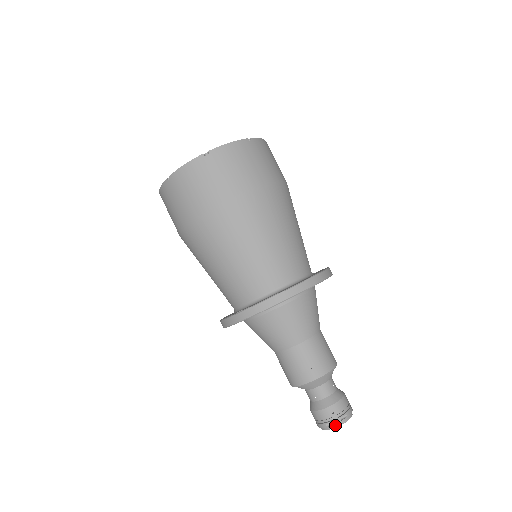
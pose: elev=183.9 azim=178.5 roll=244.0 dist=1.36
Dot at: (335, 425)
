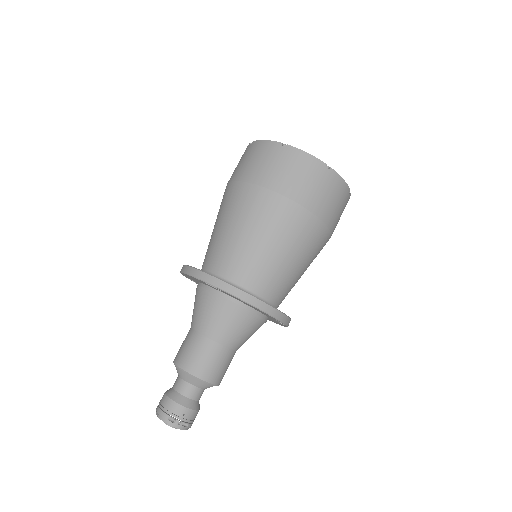
Dot at: (175, 424)
